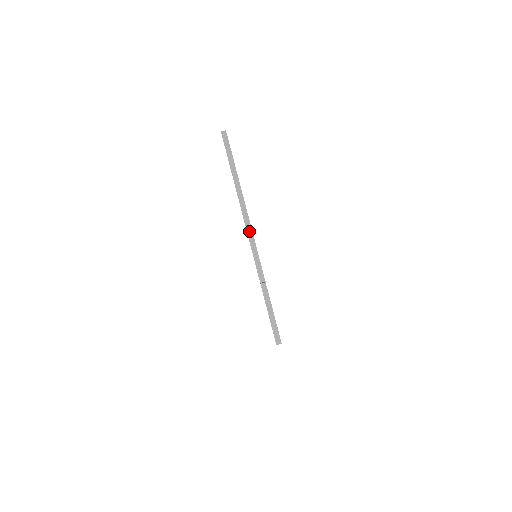
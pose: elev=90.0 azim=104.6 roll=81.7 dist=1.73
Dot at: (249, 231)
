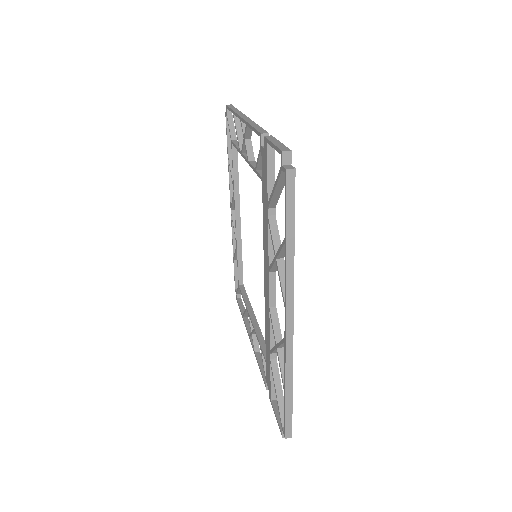
Dot at: (249, 121)
